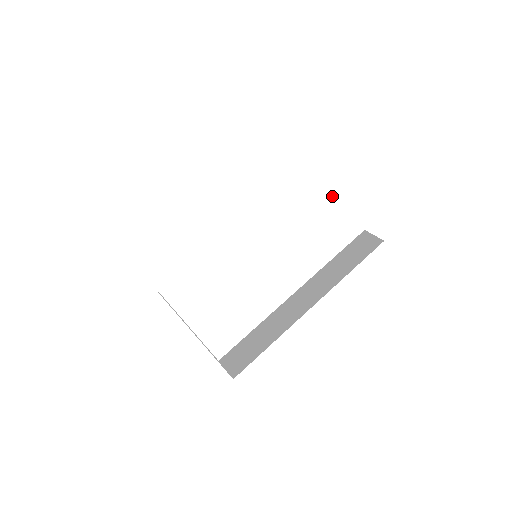
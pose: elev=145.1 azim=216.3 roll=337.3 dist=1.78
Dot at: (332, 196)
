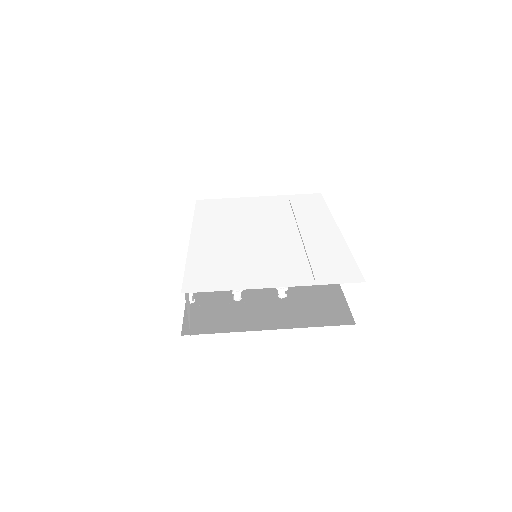
Dot at: (275, 198)
